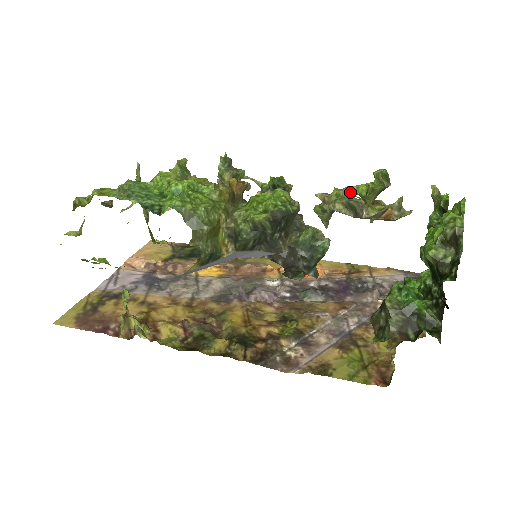
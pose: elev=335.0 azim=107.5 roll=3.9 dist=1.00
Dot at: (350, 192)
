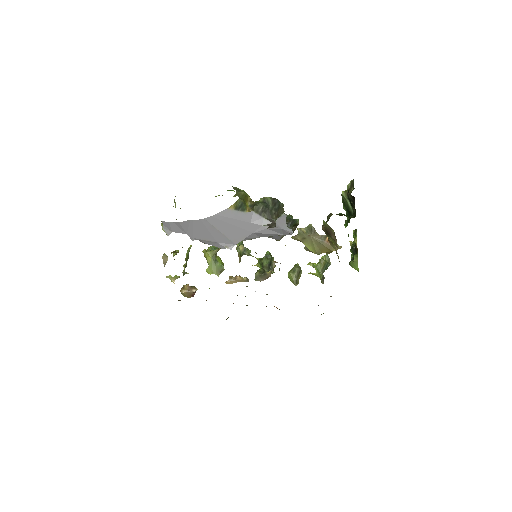
Dot at: occluded
